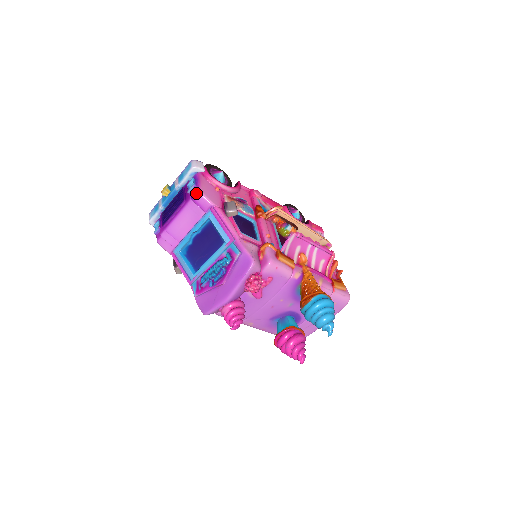
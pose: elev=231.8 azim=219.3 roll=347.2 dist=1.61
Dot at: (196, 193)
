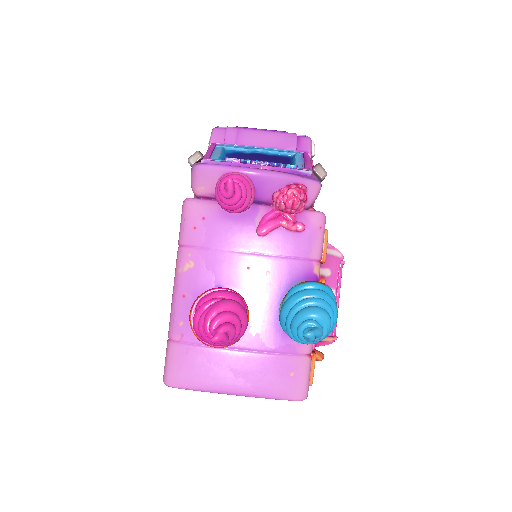
Dot at: occluded
